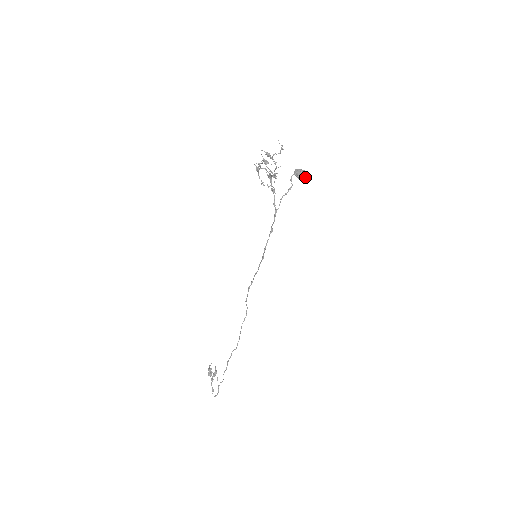
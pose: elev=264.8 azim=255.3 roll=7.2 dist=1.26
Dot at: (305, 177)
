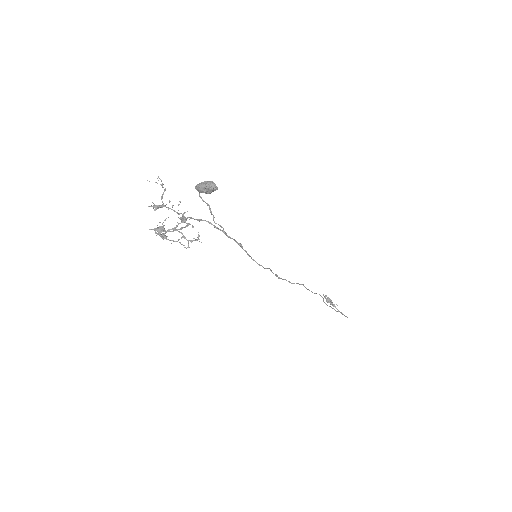
Dot at: (210, 192)
